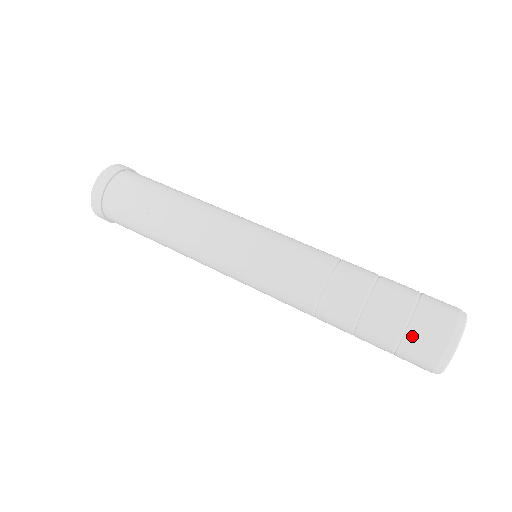
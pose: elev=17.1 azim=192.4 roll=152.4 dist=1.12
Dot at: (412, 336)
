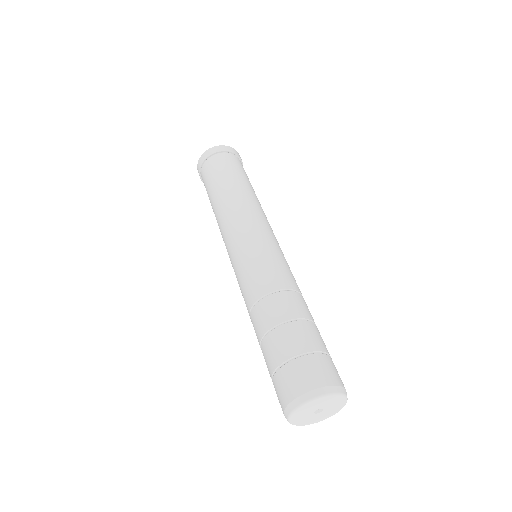
Dot at: (316, 359)
